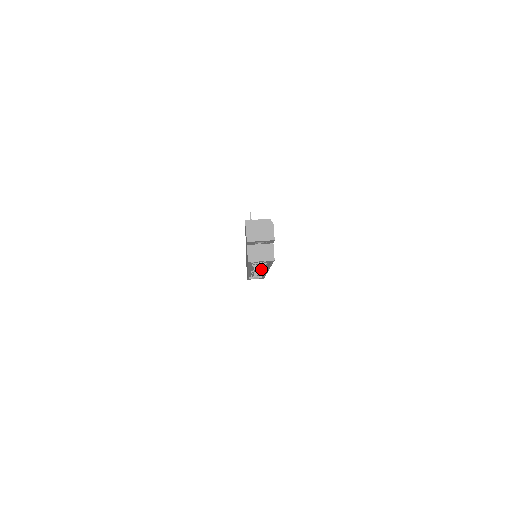
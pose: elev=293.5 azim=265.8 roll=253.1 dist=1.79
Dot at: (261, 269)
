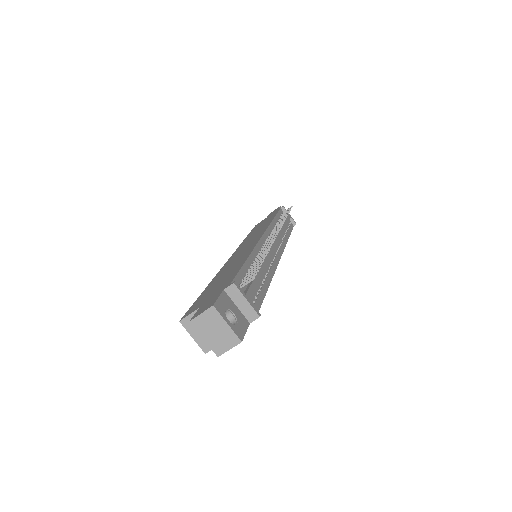
Dot at: occluded
